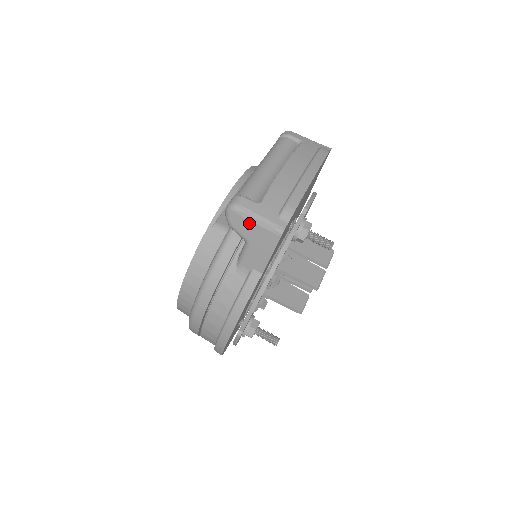
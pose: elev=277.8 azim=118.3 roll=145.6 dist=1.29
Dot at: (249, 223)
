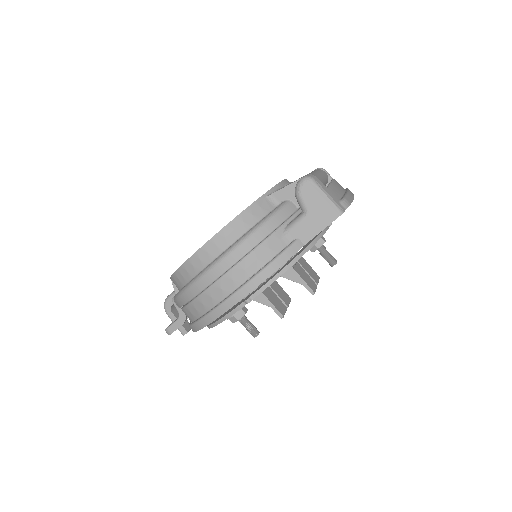
Dot at: (318, 196)
